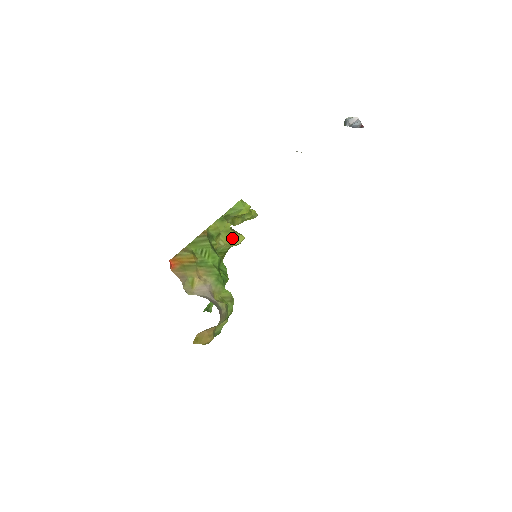
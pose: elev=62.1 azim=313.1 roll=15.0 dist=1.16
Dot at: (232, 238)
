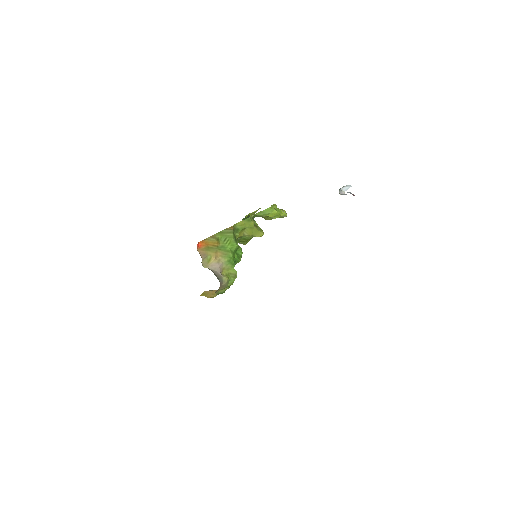
Dot at: (254, 232)
